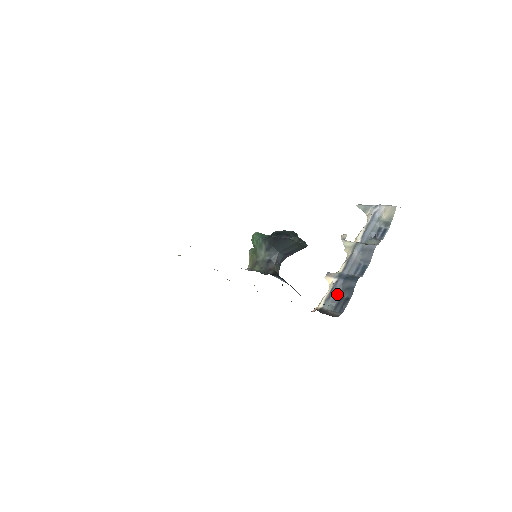
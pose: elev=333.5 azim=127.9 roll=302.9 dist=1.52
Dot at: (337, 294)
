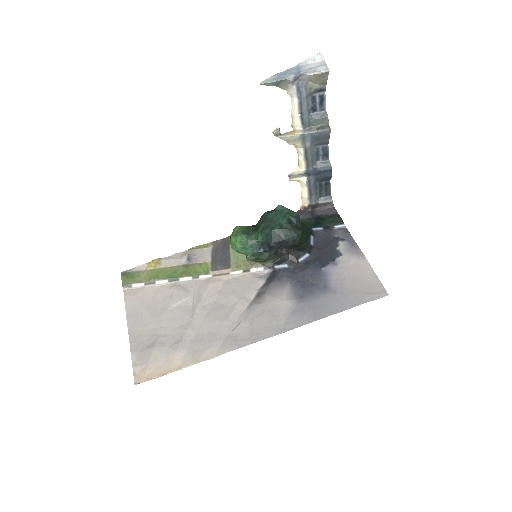
Dot at: (315, 187)
